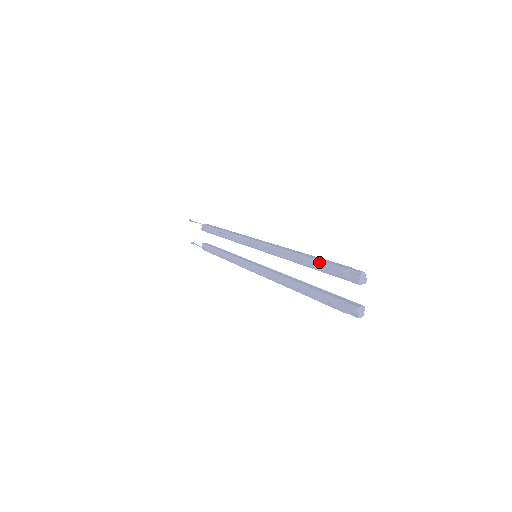
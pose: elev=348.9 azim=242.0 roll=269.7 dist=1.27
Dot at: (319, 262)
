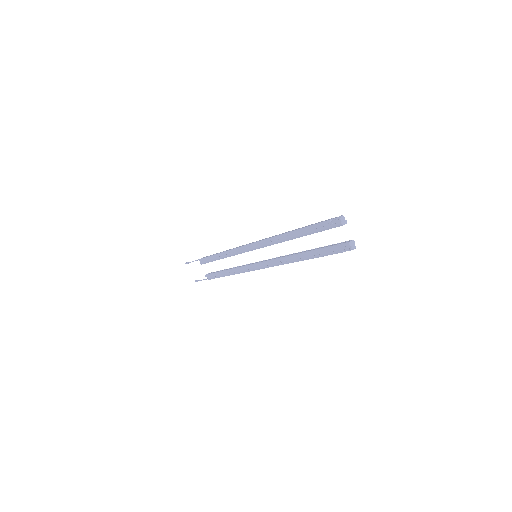
Dot at: (307, 228)
